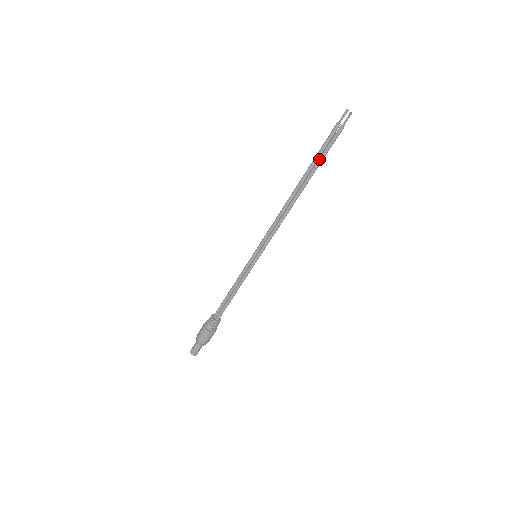
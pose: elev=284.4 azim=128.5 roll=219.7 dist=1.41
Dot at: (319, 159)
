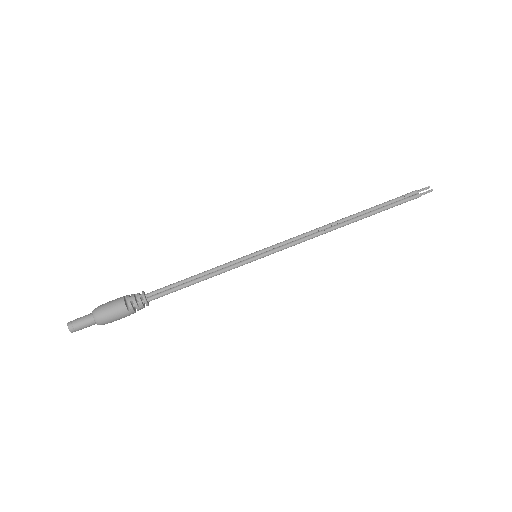
Dot at: (384, 206)
